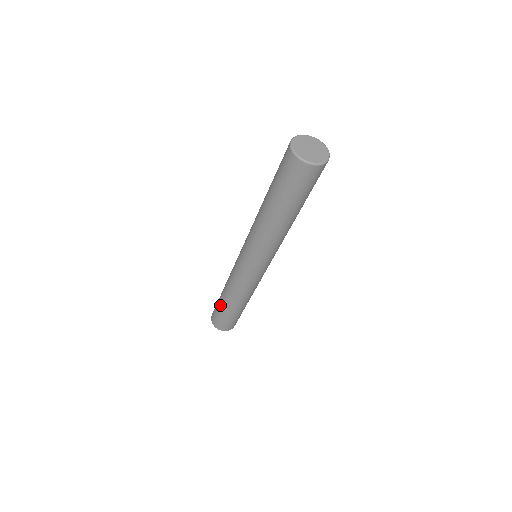
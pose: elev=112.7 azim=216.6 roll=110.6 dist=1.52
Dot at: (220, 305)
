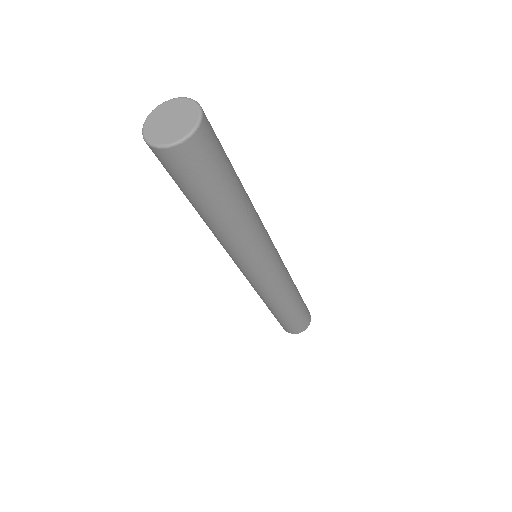
Dot at: occluded
